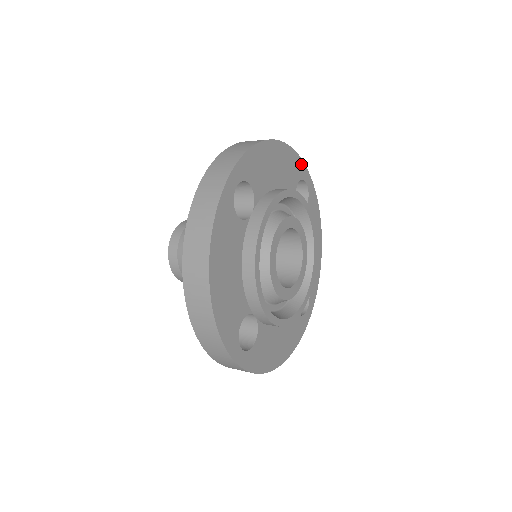
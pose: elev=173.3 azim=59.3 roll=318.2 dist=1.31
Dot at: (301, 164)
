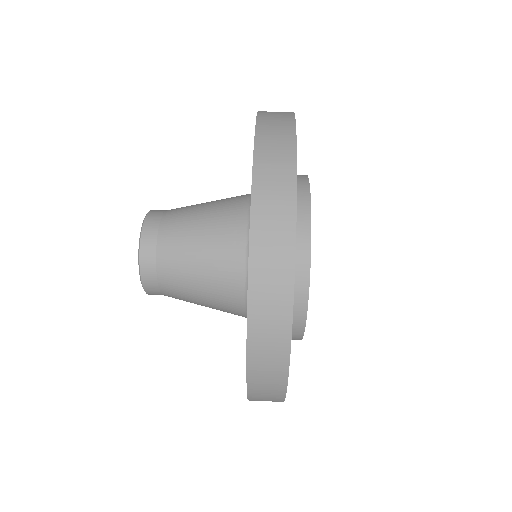
Dot at: occluded
